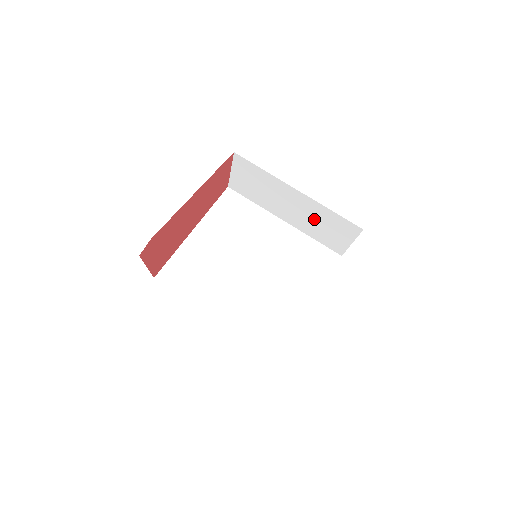
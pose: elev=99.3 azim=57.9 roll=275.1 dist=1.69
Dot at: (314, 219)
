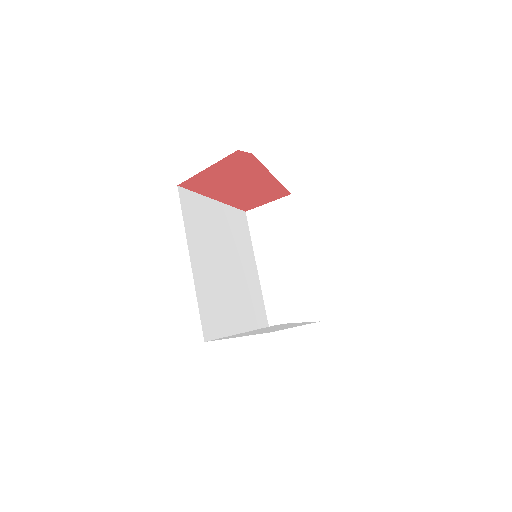
Dot at: (288, 286)
